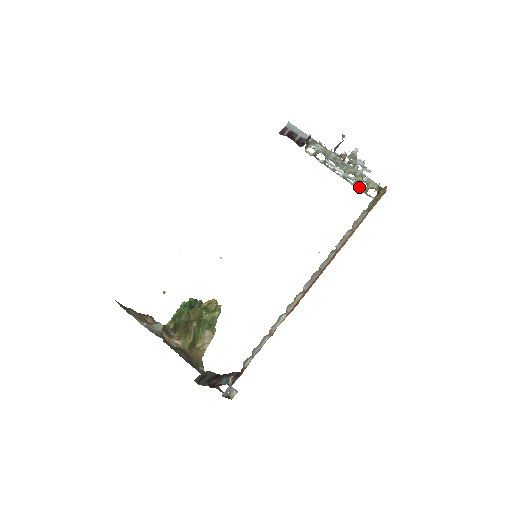
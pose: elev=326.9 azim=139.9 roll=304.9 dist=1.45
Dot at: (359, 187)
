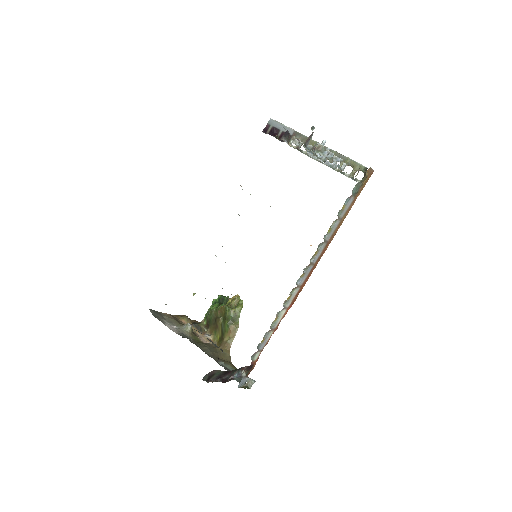
Dot at: occluded
